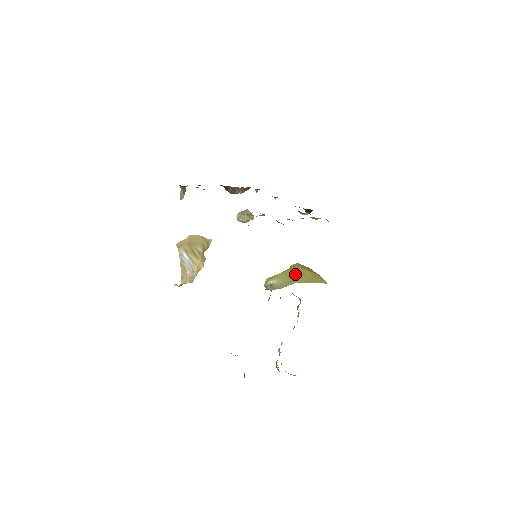
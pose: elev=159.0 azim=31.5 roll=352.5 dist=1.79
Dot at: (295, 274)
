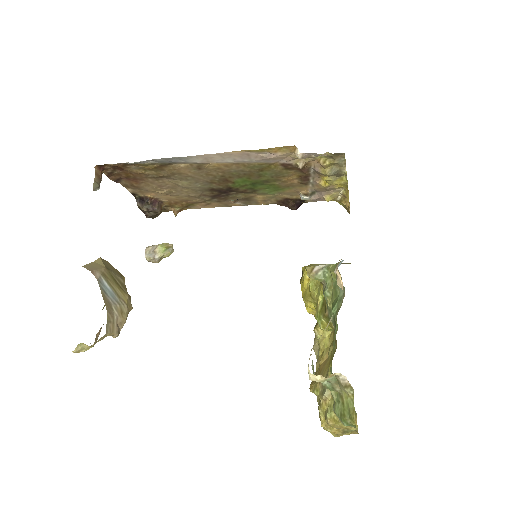
Dot at: occluded
